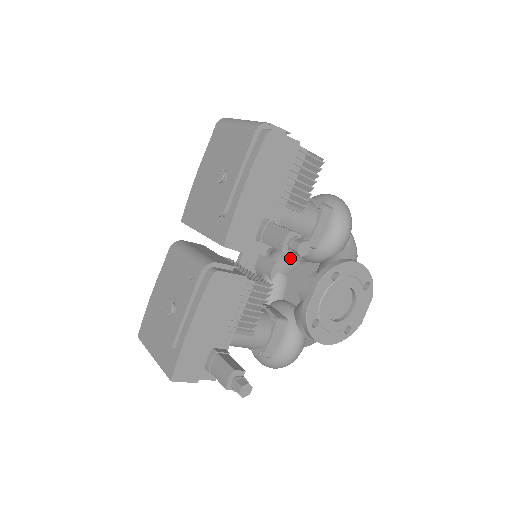
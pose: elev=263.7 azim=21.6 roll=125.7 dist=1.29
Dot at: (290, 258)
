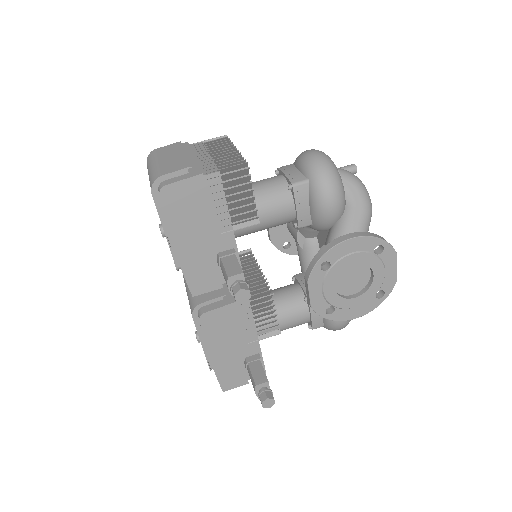
Dot at: (304, 228)
